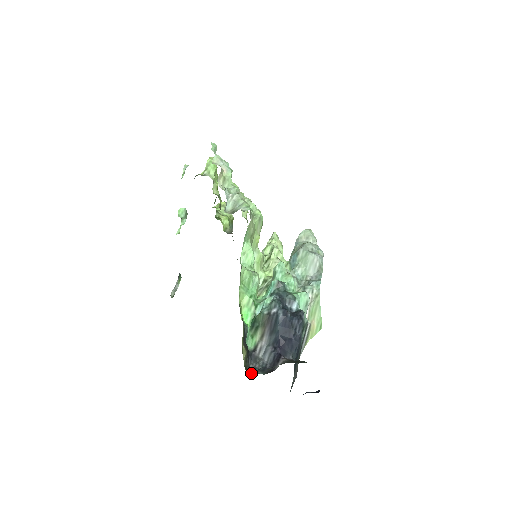
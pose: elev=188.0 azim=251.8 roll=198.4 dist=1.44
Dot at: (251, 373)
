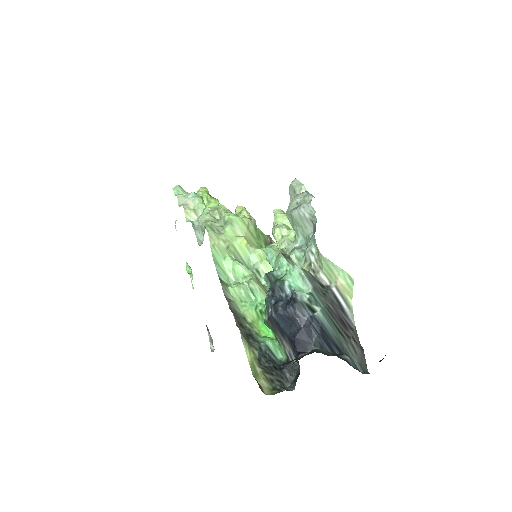
Dot at: (295, 385)
